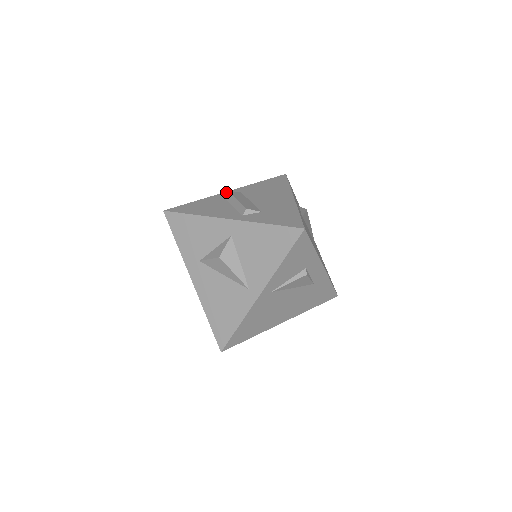
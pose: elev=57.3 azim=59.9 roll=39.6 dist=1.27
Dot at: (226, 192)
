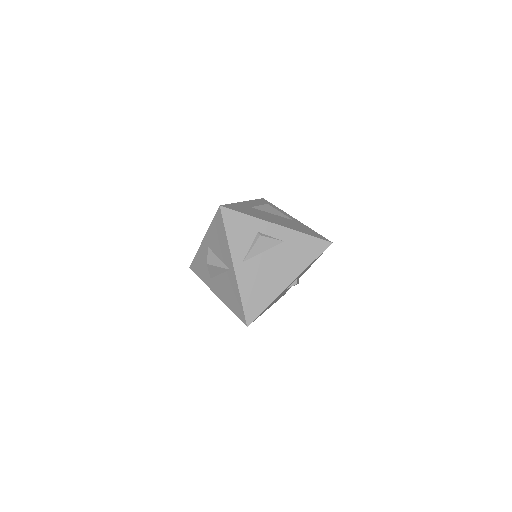
Dot at: occluded
